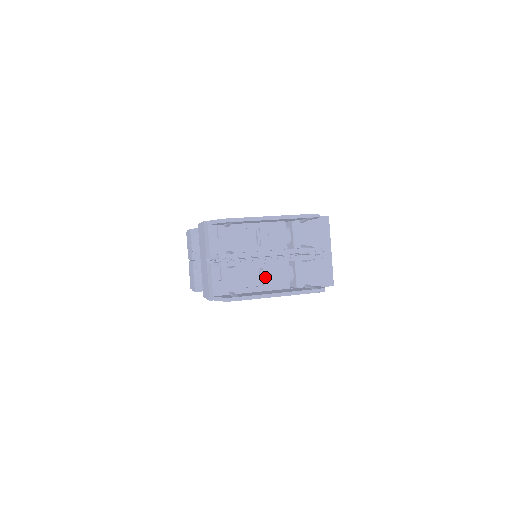
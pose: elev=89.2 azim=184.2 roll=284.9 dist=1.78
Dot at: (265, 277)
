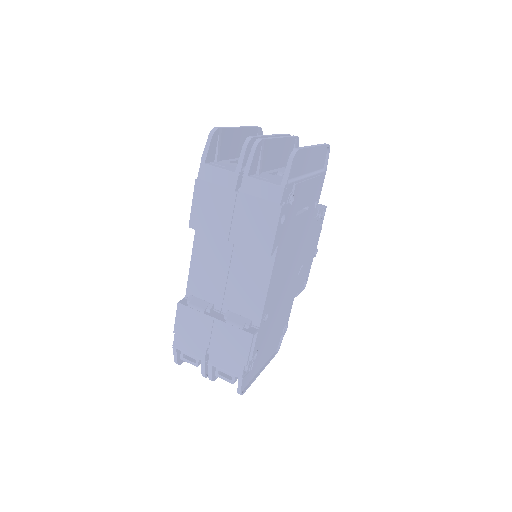
Dot at: occluded
